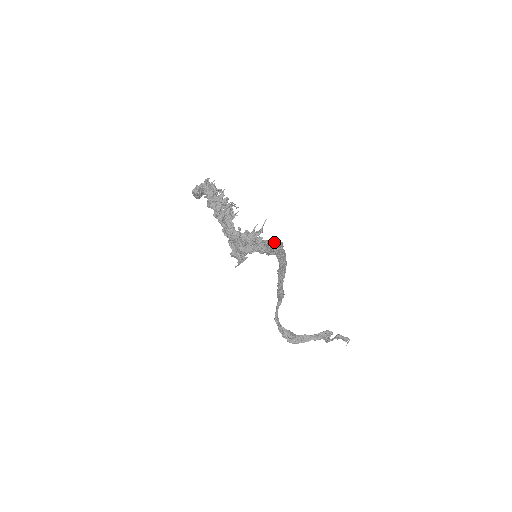
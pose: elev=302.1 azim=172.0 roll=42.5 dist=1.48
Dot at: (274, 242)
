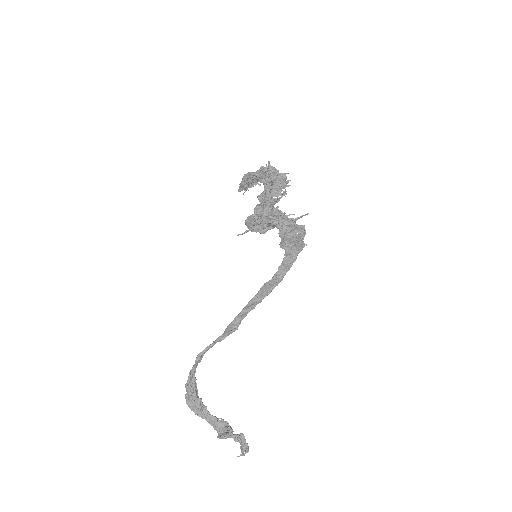
Dot at: (301, 233)
